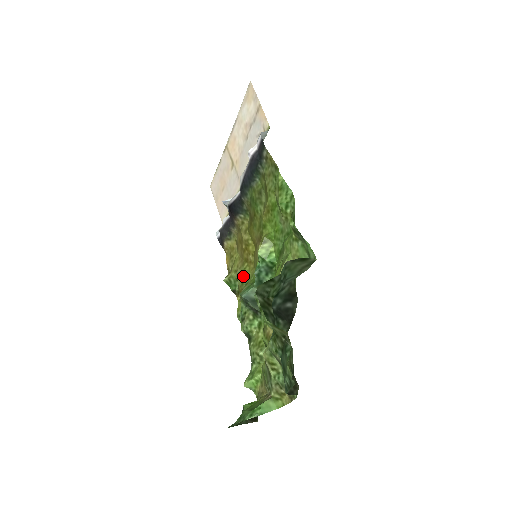
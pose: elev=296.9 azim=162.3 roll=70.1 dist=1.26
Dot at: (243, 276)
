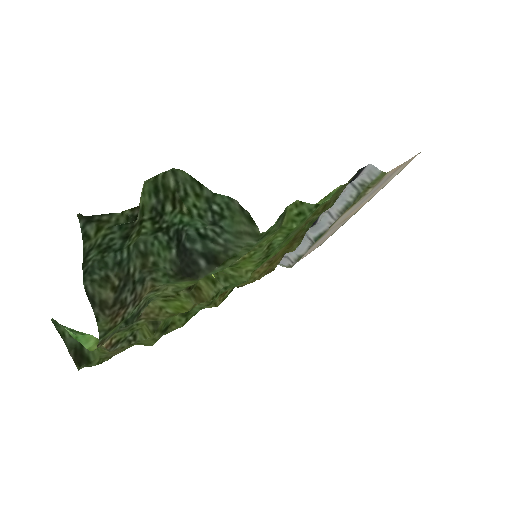
Dot at: occluded
